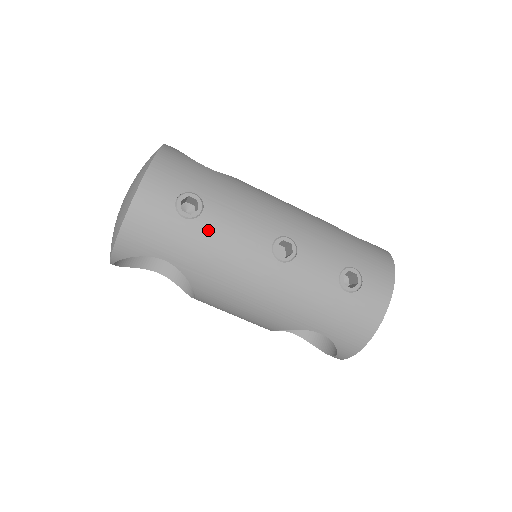
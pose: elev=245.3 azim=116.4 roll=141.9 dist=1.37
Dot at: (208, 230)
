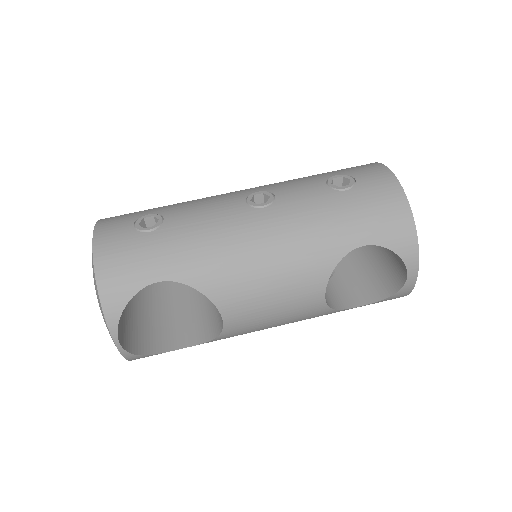
Dot at: (178, 227)
